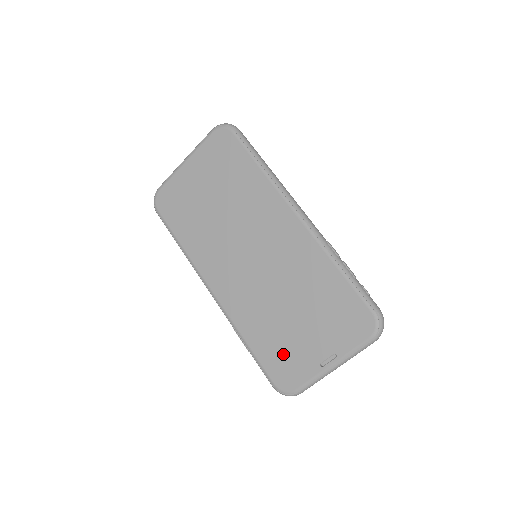
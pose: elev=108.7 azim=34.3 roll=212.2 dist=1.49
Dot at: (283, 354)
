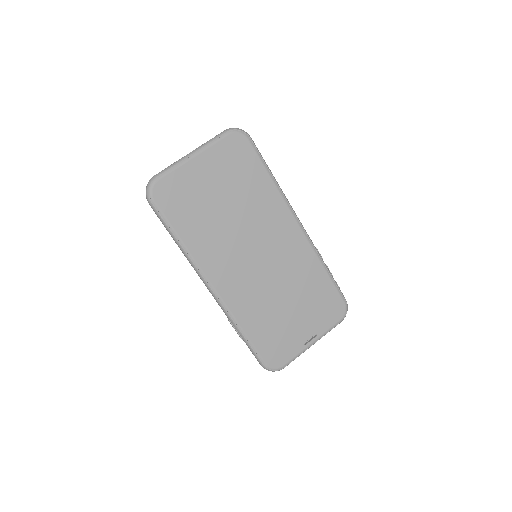
Dot at: (277, 338)
